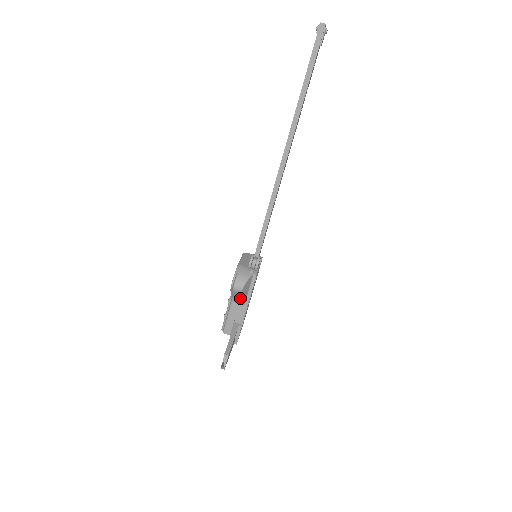
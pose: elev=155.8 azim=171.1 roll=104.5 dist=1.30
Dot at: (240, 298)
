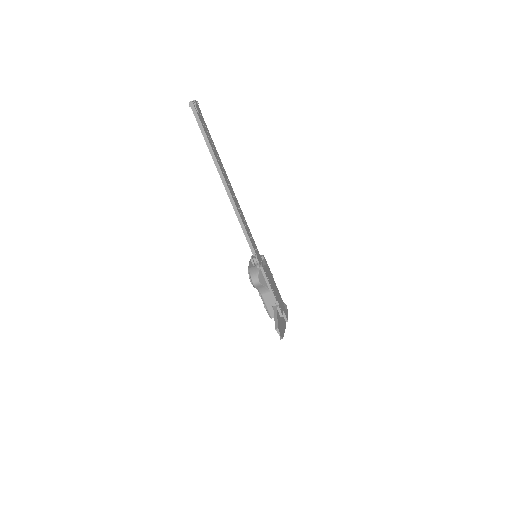
Dot at: (263, 288)
